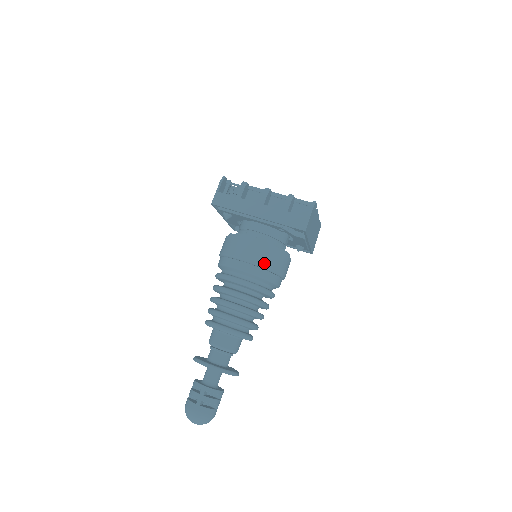
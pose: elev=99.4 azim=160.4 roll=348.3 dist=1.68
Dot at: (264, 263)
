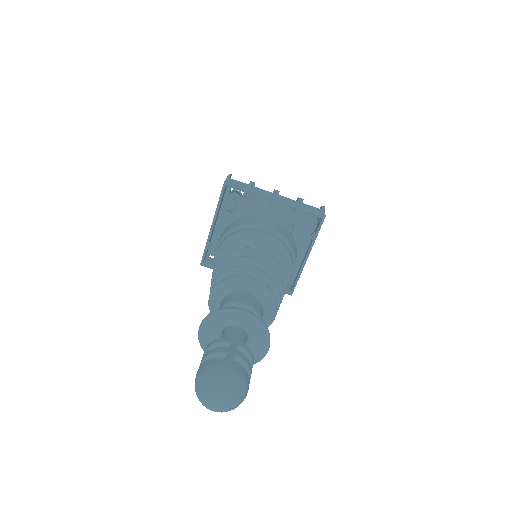
Dot at: (286, 237)
